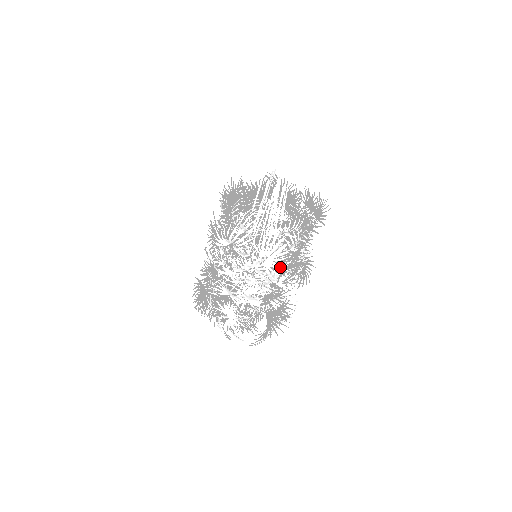
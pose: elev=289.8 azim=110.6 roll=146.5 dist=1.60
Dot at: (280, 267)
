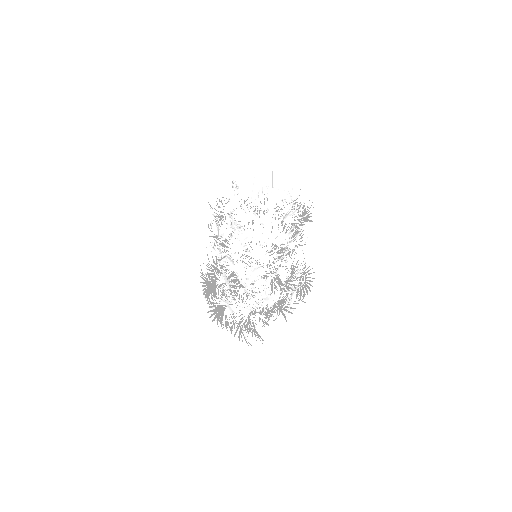
Dot at: occluded
